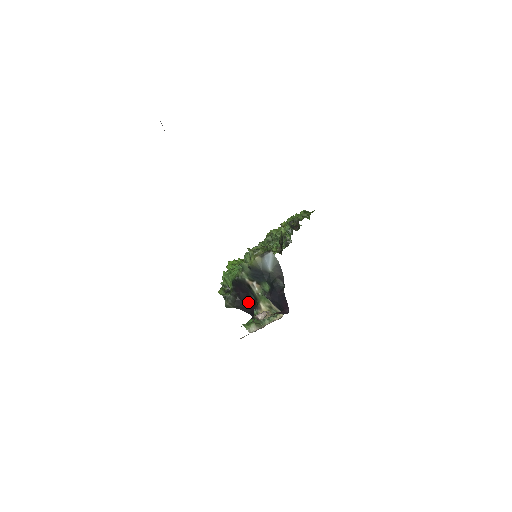
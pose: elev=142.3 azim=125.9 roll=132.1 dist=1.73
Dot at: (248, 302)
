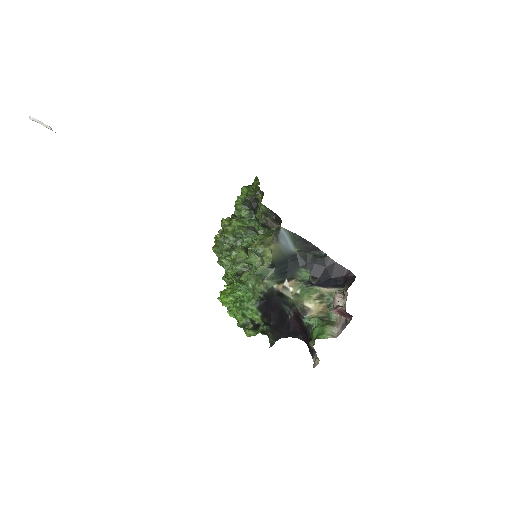
Dot at: (284, 321)
